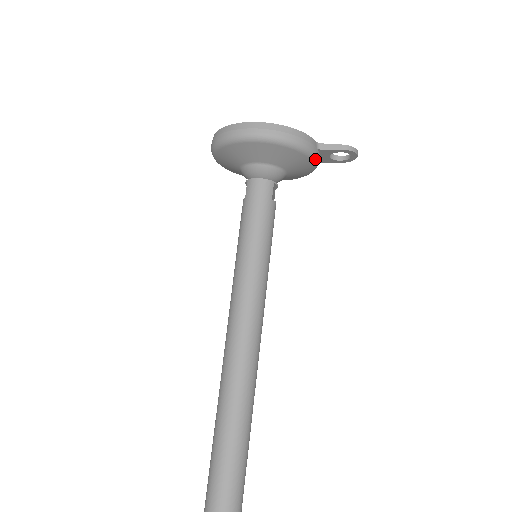
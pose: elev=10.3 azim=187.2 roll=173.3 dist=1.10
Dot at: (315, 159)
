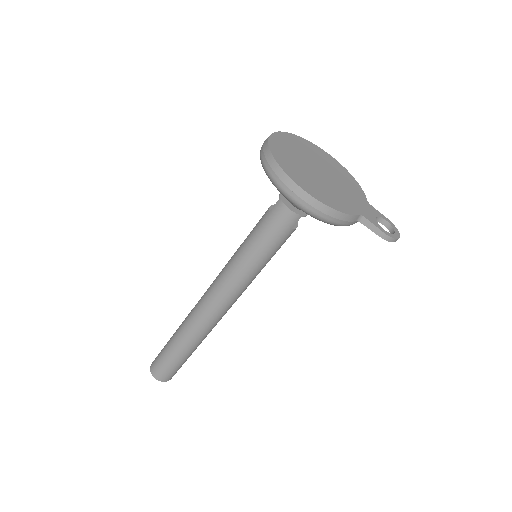
Dot at: occluded
